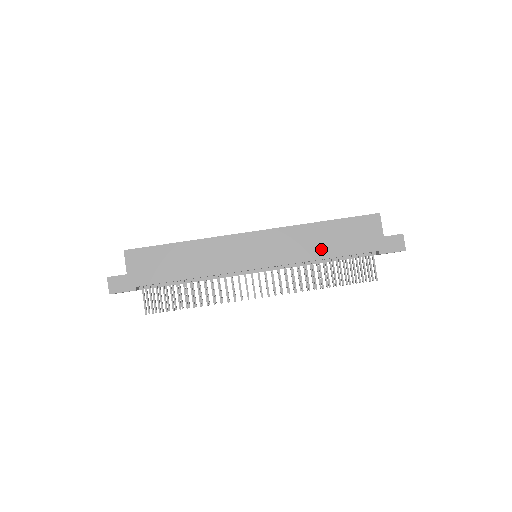
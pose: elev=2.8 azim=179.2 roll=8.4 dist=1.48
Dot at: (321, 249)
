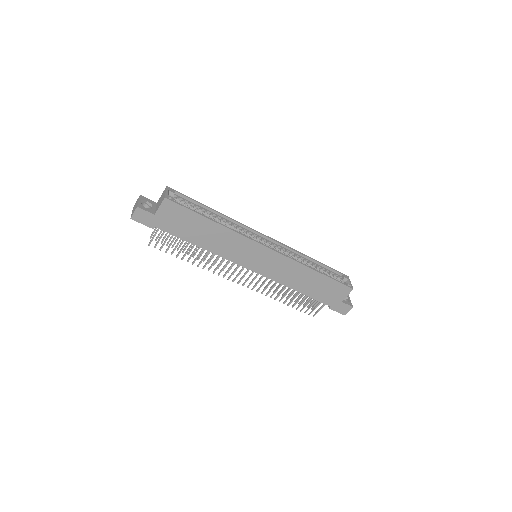
Dot at: (300, 285)
